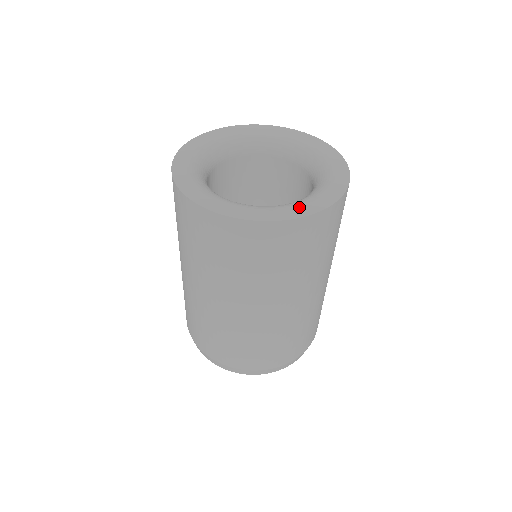
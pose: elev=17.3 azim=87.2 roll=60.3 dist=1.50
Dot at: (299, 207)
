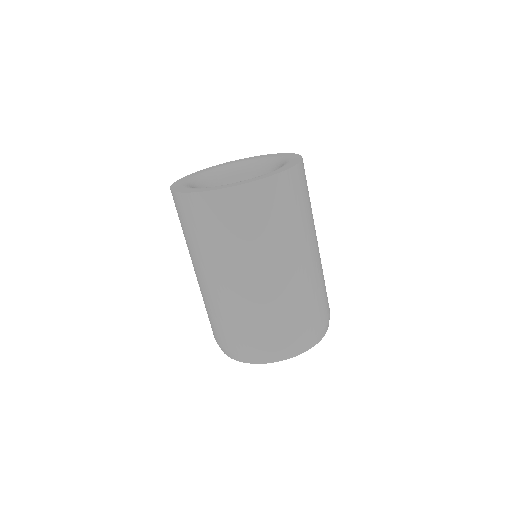
Dot at: (245, 181)
